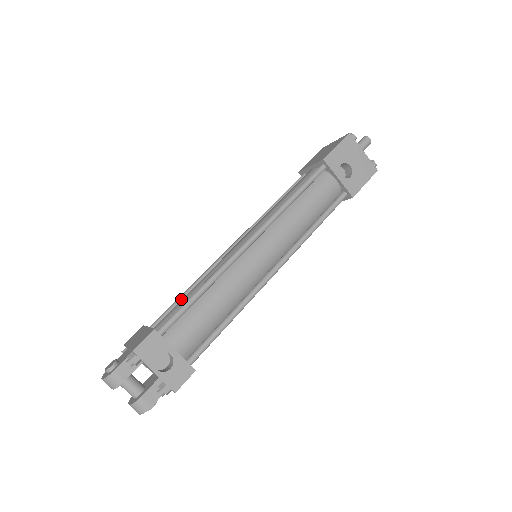
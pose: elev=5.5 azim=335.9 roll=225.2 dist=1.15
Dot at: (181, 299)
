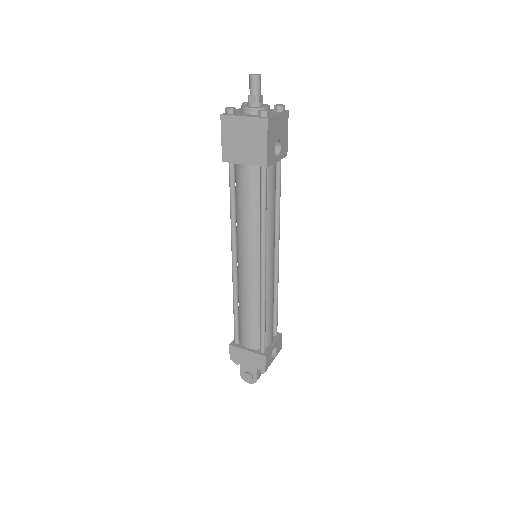
Dot at: (238, 318)
